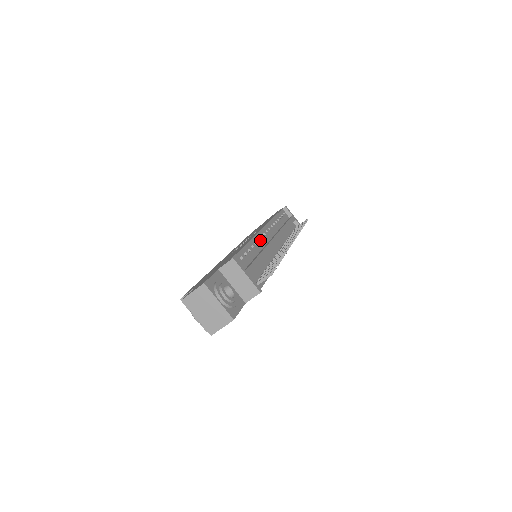
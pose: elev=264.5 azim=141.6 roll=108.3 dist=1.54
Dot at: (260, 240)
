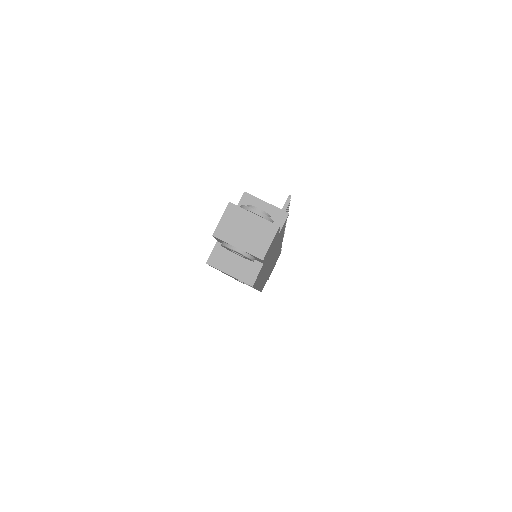
Dot at: occluded
